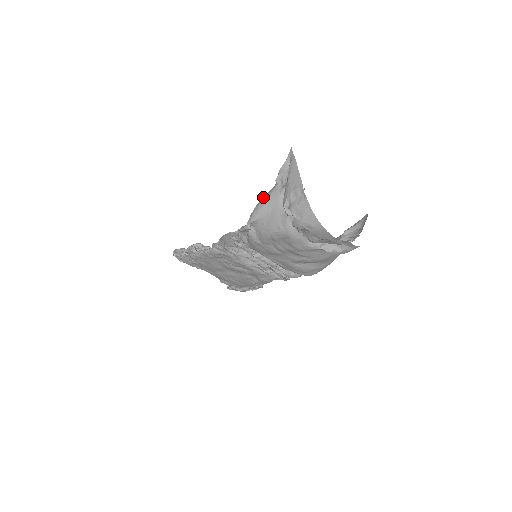
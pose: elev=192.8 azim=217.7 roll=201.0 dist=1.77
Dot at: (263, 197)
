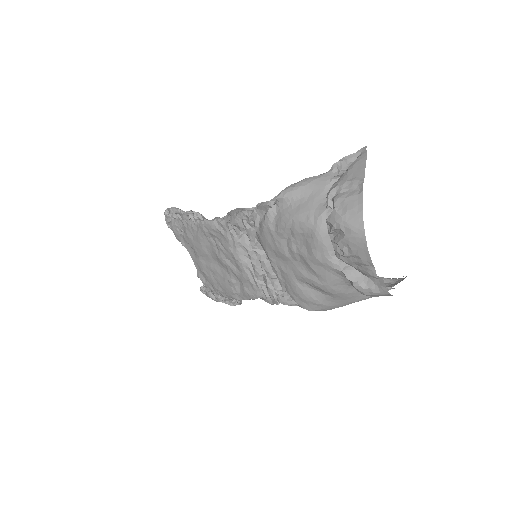
Dot at: occluded
